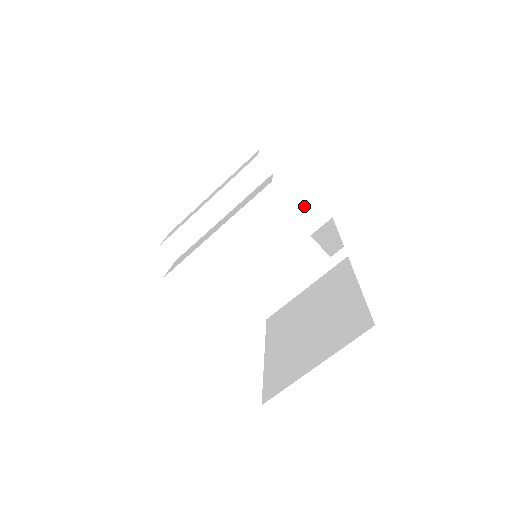
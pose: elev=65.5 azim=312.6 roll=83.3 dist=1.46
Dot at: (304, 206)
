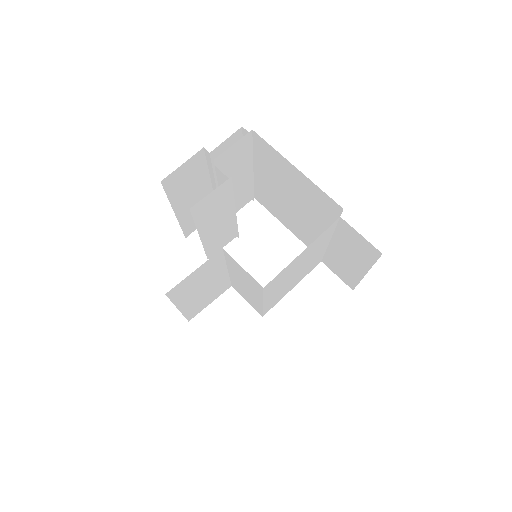
Dot at: (314, 193)
